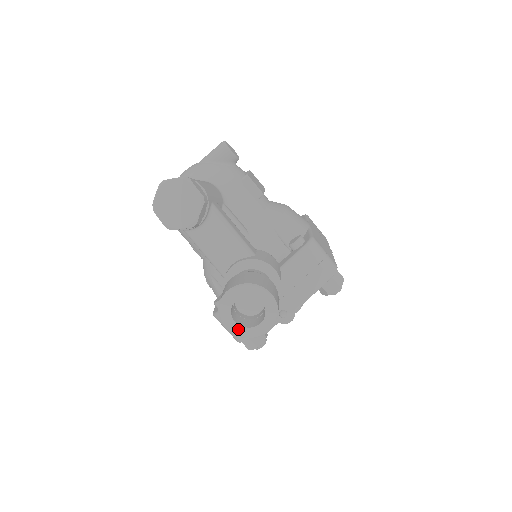
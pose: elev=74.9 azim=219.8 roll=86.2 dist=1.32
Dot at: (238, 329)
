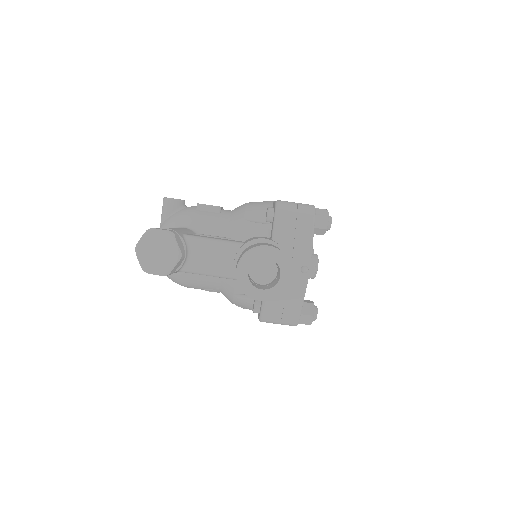
Dot at: (269, 293)
